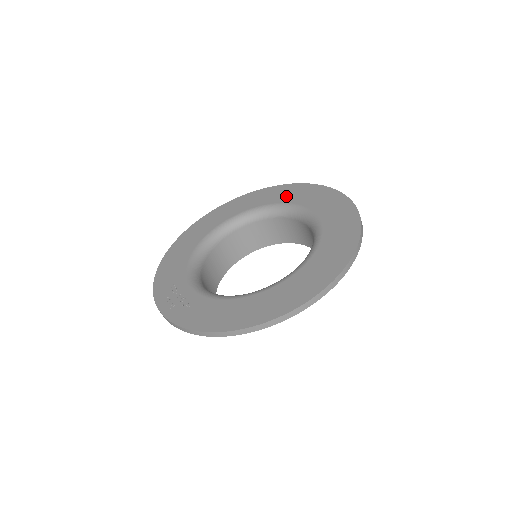
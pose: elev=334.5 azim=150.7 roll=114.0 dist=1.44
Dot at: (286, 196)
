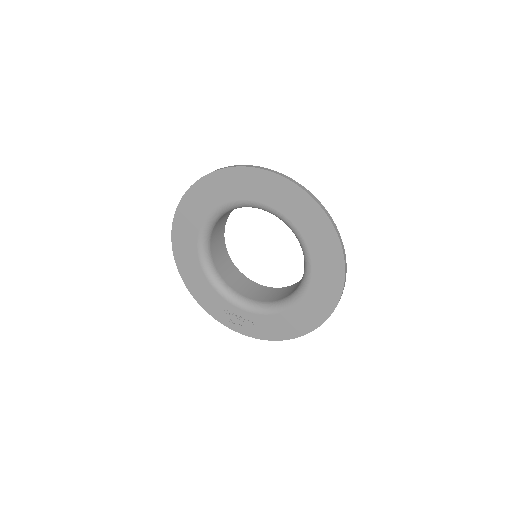
Dot at: (231, 191)
